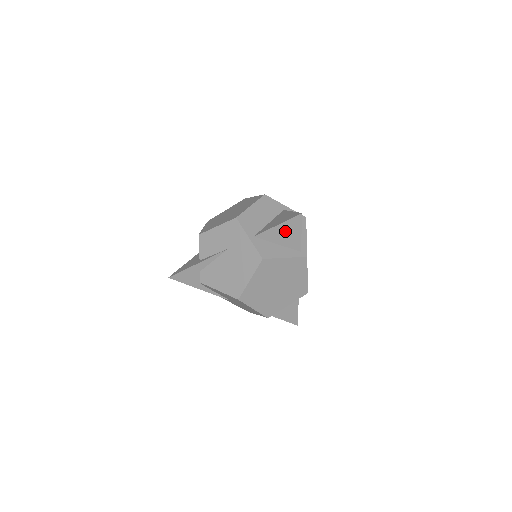
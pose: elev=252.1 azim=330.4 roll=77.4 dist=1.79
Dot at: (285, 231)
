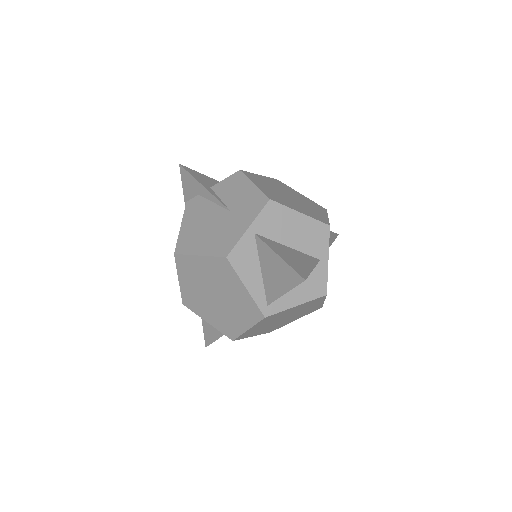
Dot at: (278, 270)
